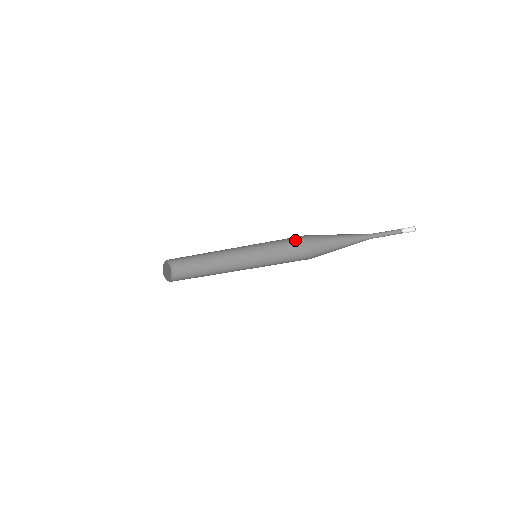
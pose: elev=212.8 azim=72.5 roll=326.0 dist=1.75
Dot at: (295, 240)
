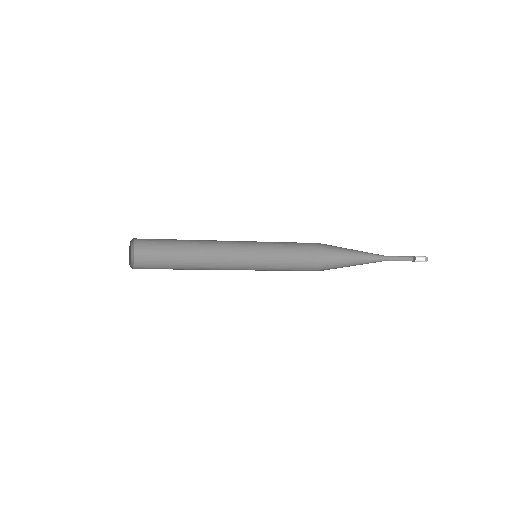
Dot at: occluded
